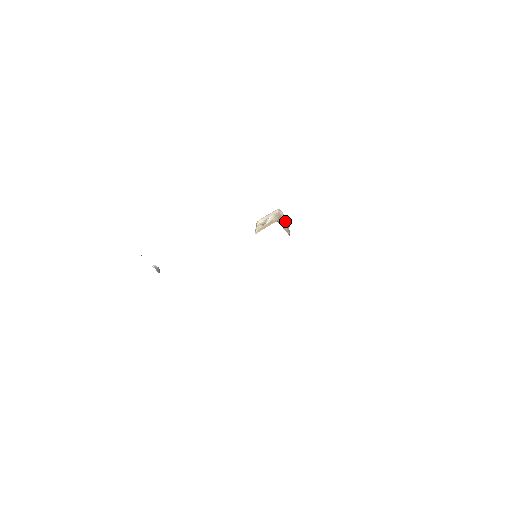
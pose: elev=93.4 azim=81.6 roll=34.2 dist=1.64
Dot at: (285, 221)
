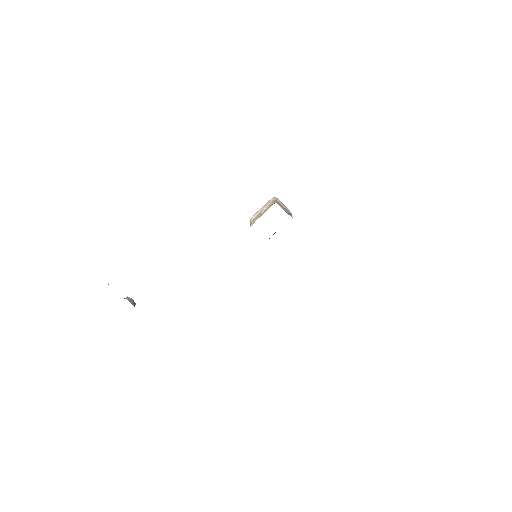
Dot at: (285, 209)
